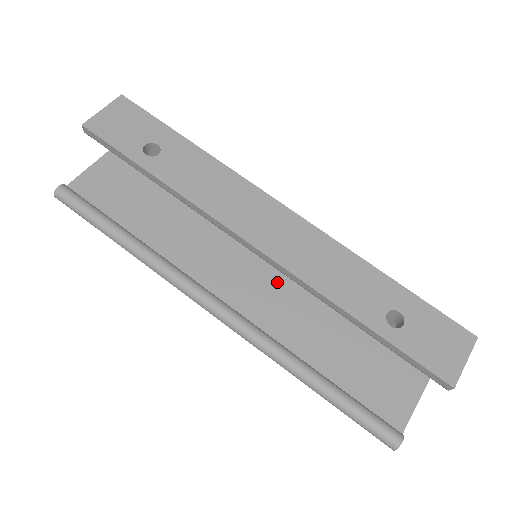
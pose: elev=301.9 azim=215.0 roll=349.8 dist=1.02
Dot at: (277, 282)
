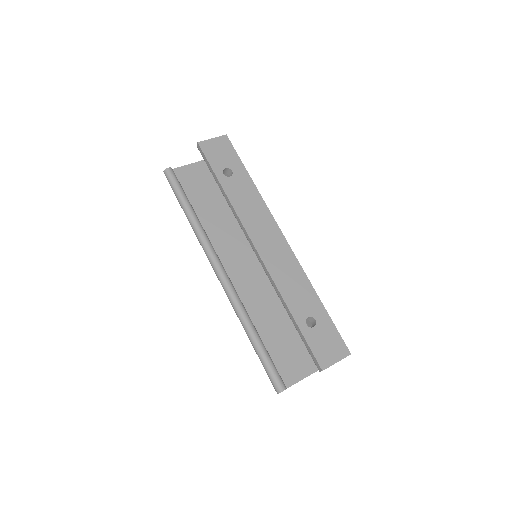
Dot at: (261, 276)
